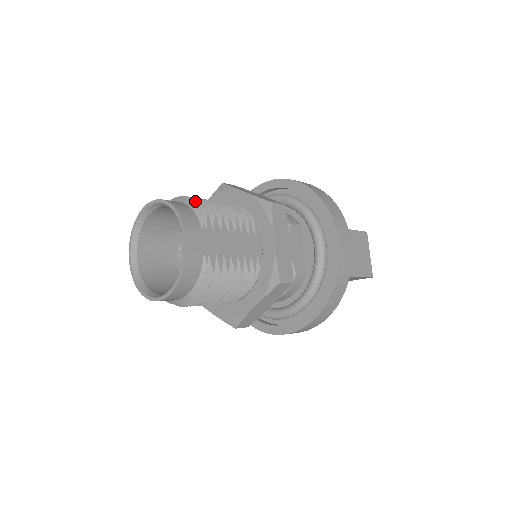
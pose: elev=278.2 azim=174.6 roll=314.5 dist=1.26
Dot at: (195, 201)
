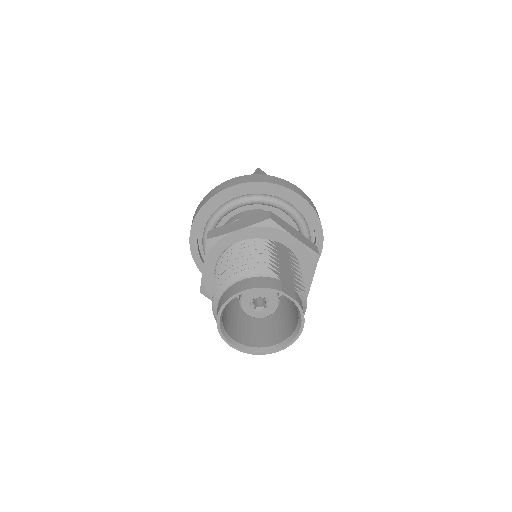
Dot at: (248, 270)
